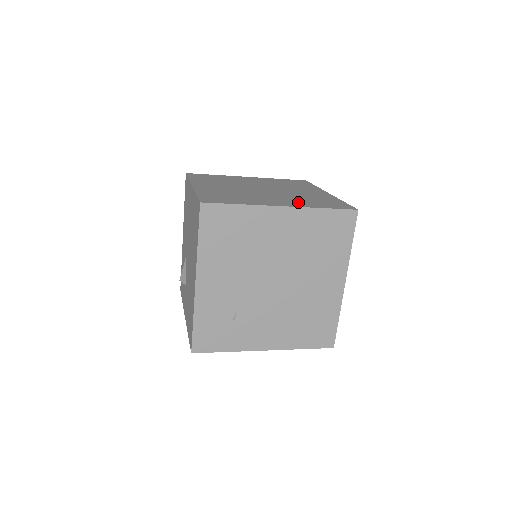
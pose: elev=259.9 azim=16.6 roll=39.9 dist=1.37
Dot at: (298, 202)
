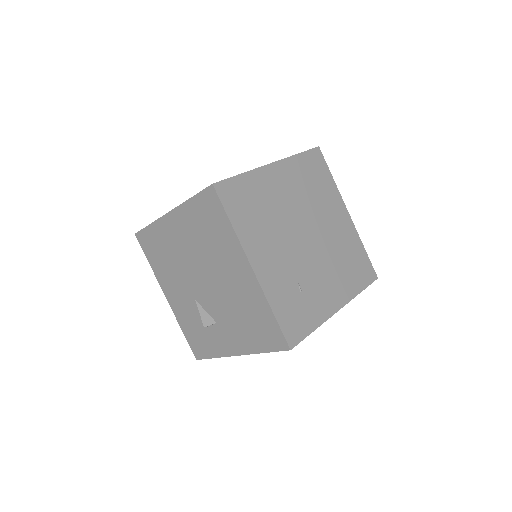
Dot at: occluded
